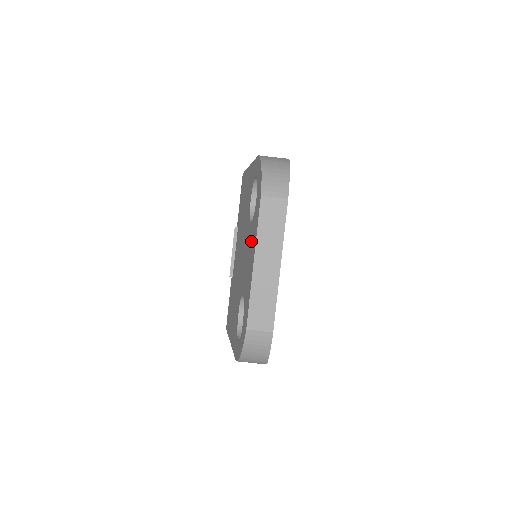
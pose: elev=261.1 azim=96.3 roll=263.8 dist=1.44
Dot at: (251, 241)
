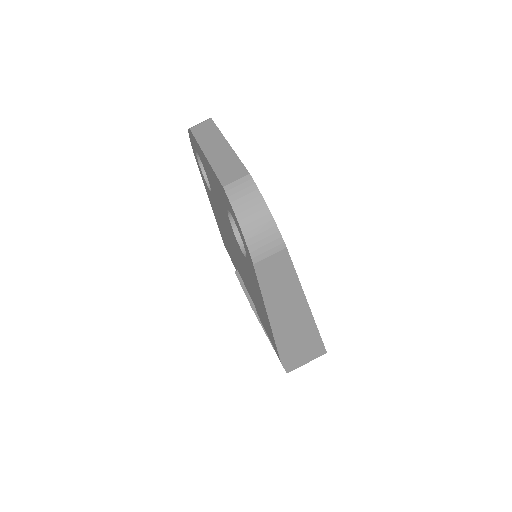
Dot at: (207, 173)
